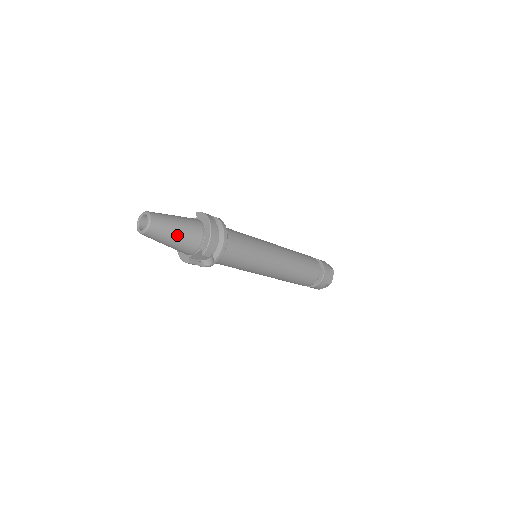
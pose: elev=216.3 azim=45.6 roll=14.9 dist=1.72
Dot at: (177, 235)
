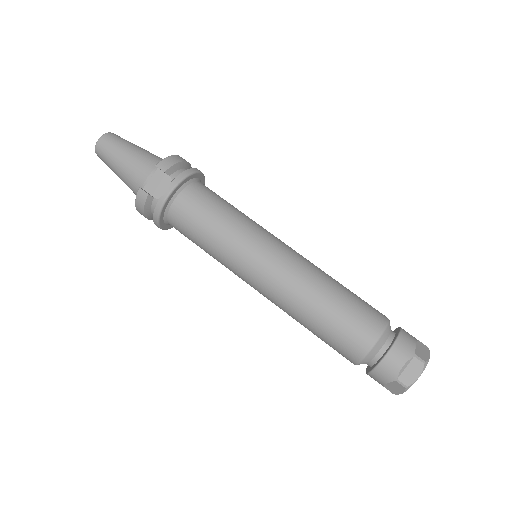
Dot at: (134, 150)
